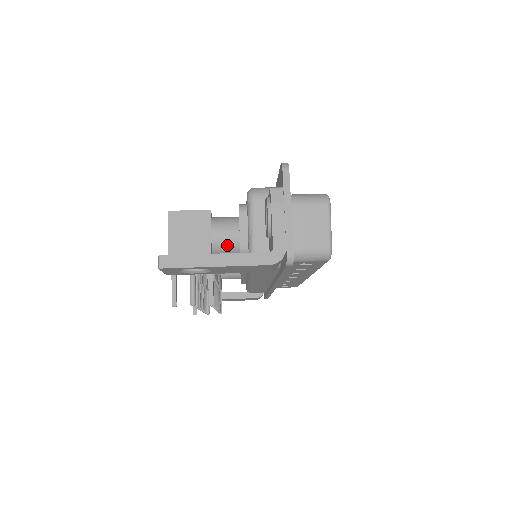
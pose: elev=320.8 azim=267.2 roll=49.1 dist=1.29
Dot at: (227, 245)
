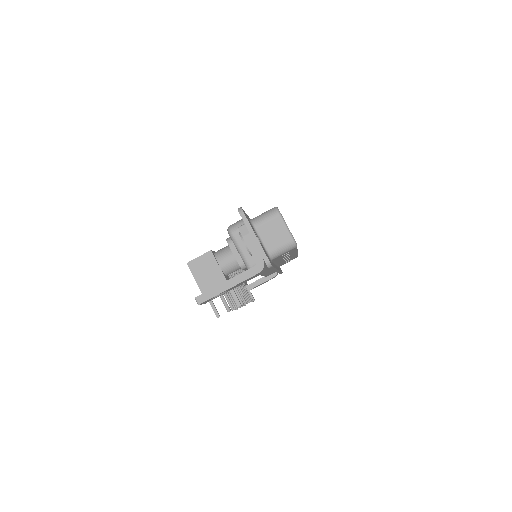
Dot at: (231, 266)
